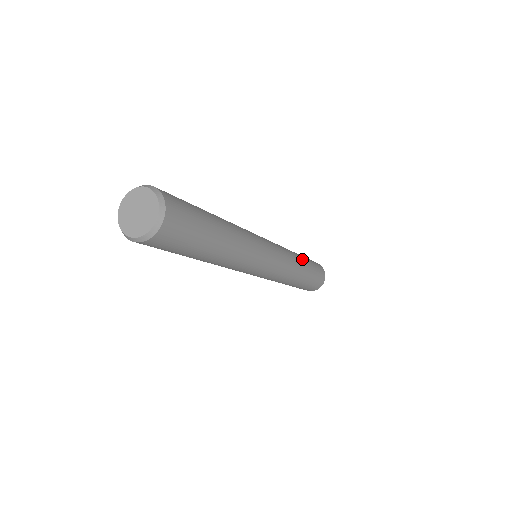
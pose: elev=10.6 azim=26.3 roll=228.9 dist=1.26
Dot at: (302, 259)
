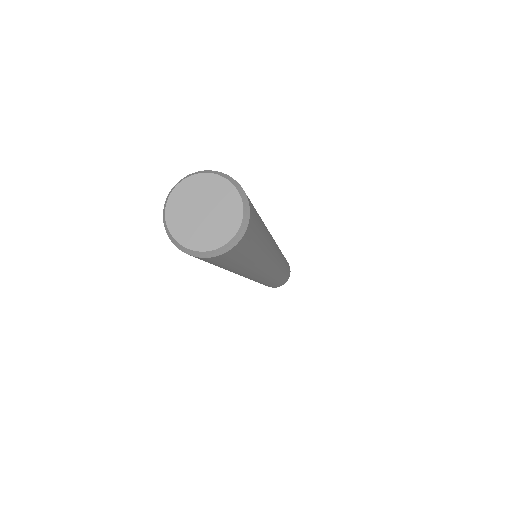
Dot at: occluded
